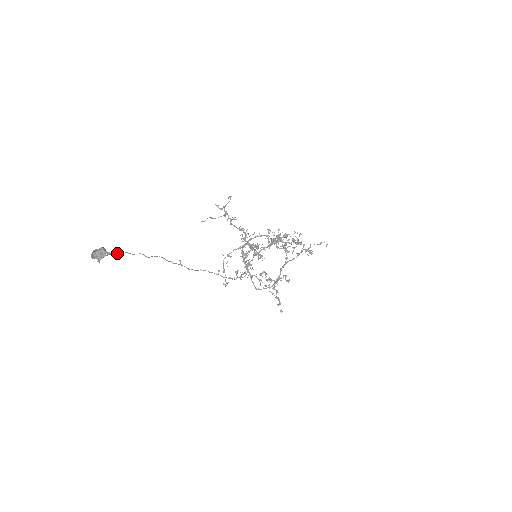
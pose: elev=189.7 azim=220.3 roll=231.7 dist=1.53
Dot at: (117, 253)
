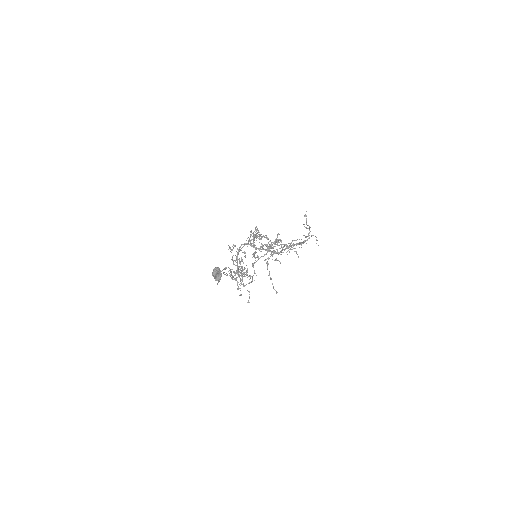
Dot at: occluded
